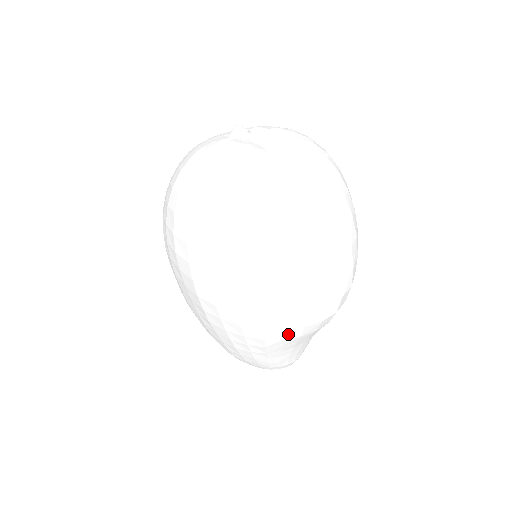
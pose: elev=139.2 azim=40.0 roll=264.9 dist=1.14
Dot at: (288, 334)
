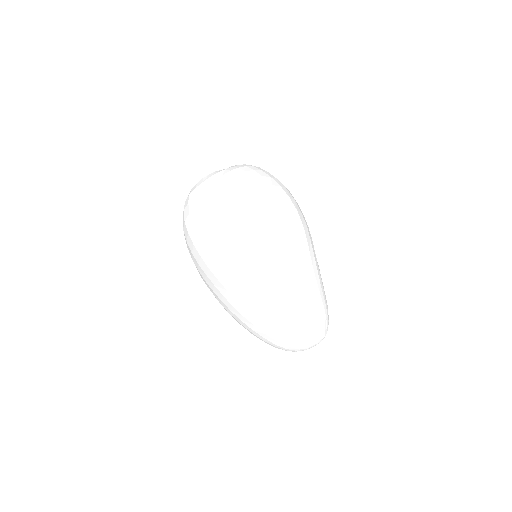
Dot at: (262, 253)
